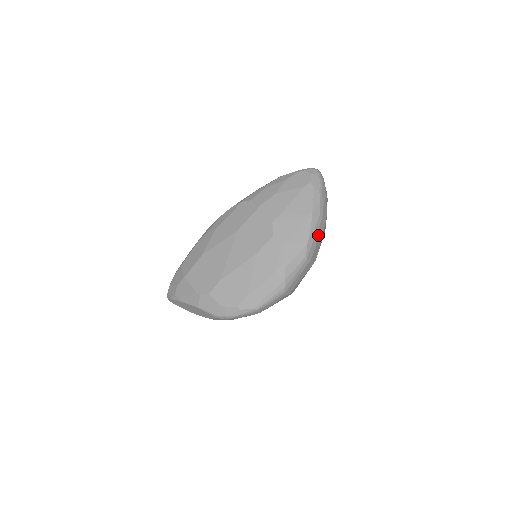
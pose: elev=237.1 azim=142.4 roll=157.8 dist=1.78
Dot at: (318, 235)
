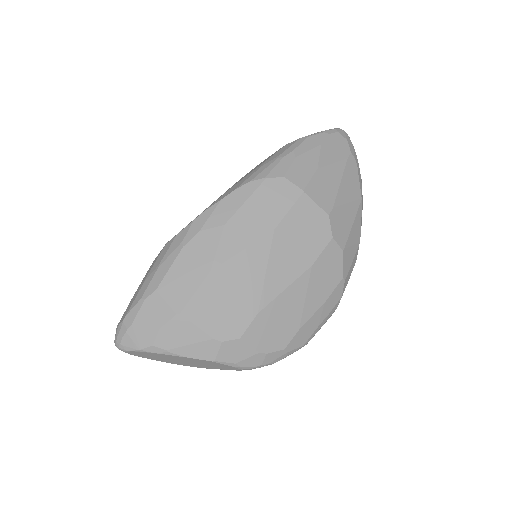
Dot at: occluded
